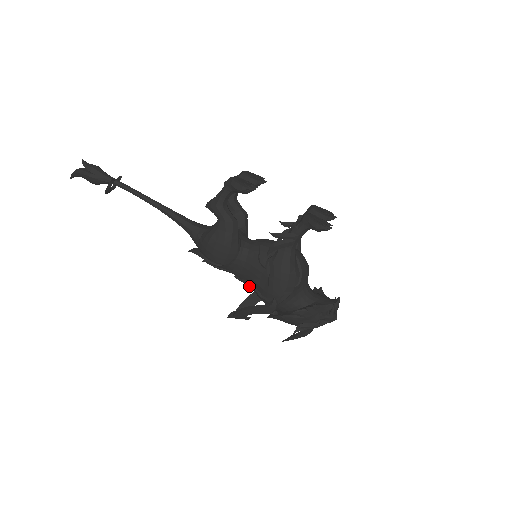
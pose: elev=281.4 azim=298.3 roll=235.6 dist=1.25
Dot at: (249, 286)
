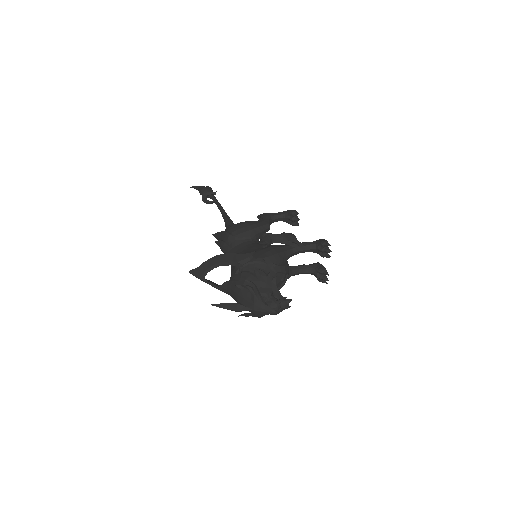
Dot at: occluded
